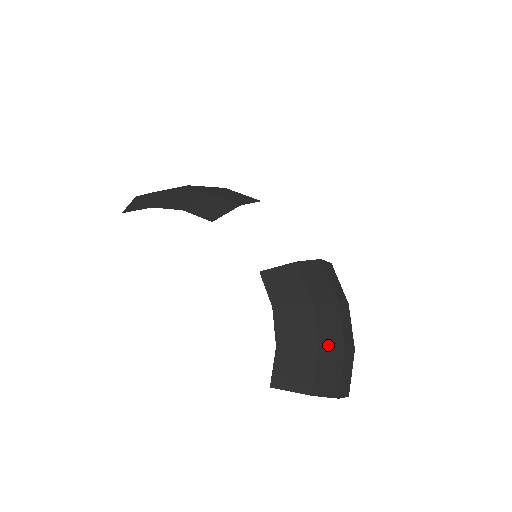
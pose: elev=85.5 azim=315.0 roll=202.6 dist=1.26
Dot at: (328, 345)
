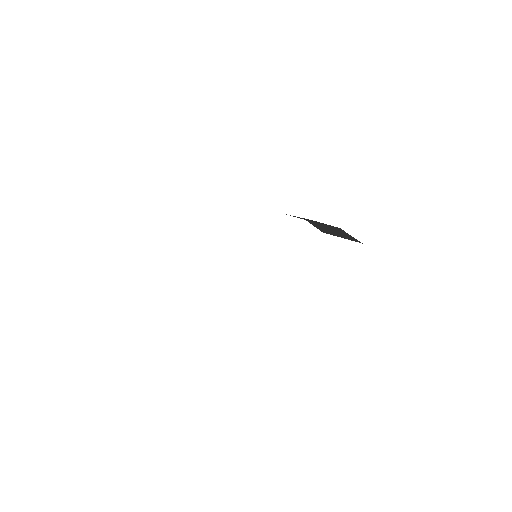
Dot at: occluded
